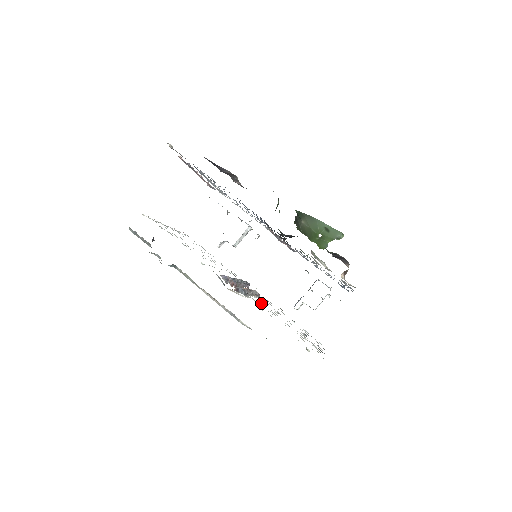
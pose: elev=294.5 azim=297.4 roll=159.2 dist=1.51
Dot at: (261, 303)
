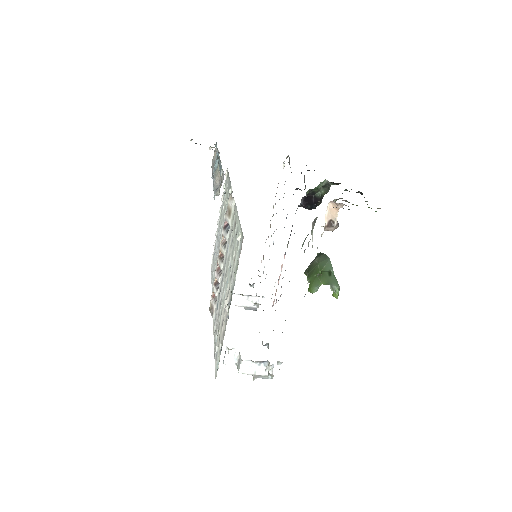
Dot at: occluded
